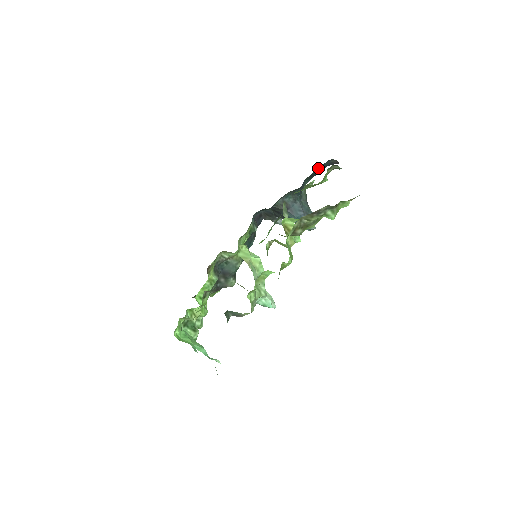
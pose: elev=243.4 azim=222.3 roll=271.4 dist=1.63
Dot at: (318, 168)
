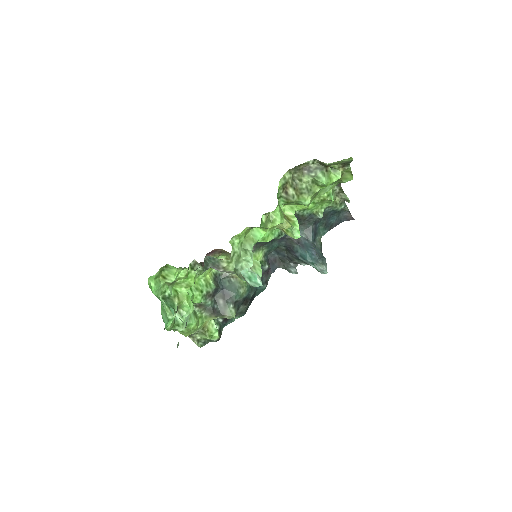
Dot at: (332, 217)
